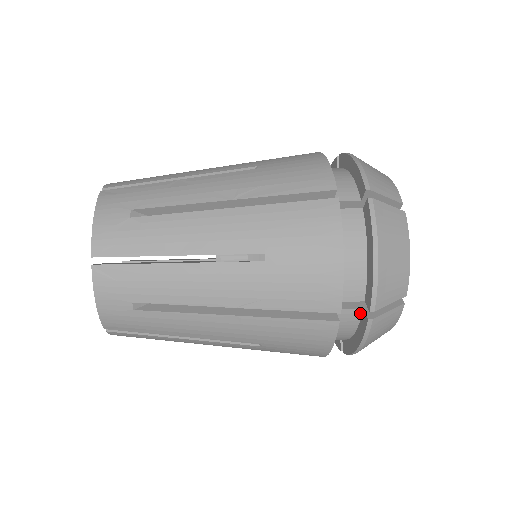
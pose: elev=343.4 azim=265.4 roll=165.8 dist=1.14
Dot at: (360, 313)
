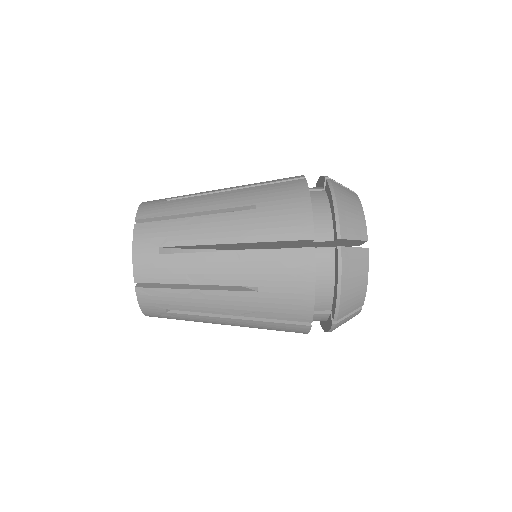
Dot at: occluded
